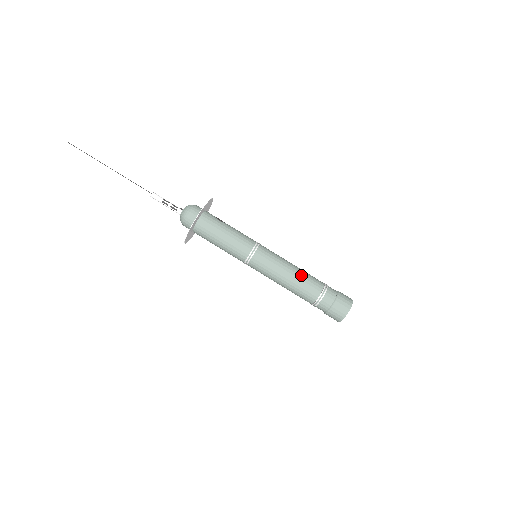
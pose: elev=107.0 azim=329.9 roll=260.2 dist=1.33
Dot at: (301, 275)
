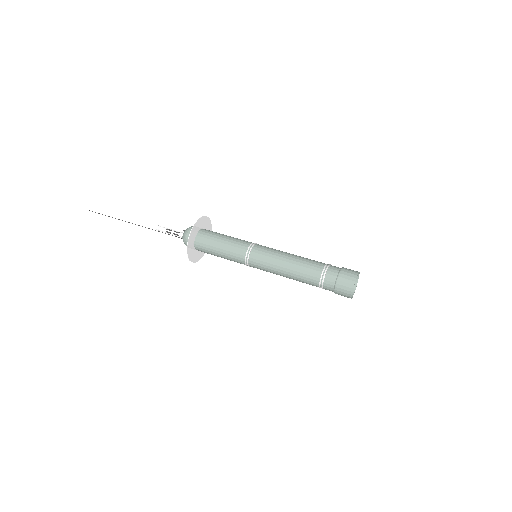
Dot at: (302, 257)
